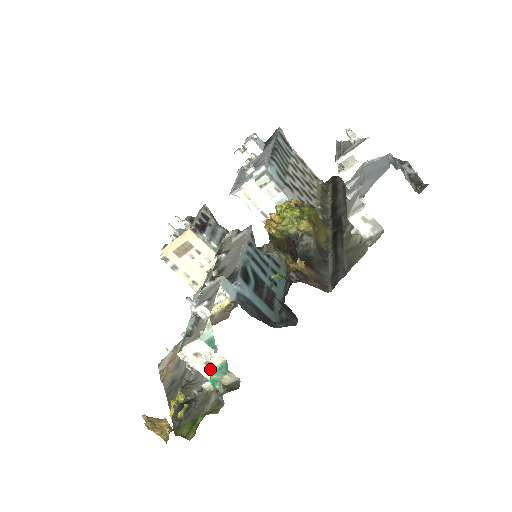
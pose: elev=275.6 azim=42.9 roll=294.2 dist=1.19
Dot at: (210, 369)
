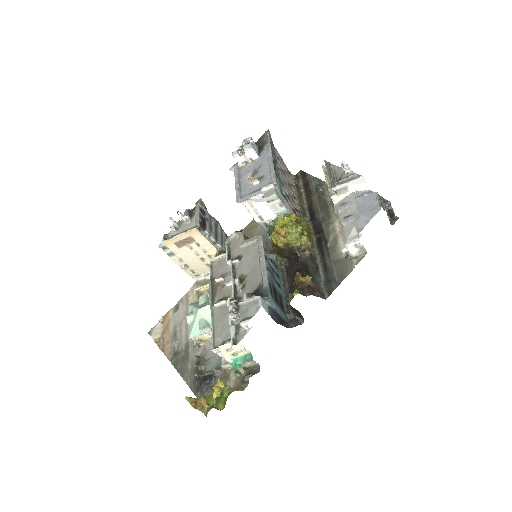
Dot at: (235, 357)
